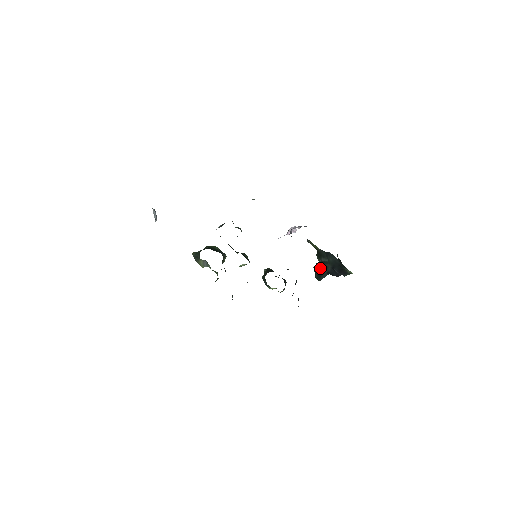
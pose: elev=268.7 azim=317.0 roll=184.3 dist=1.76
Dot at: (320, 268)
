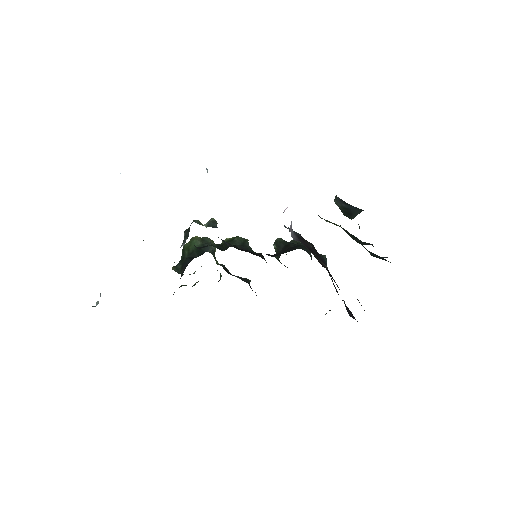
Dot at: (345, 206)
